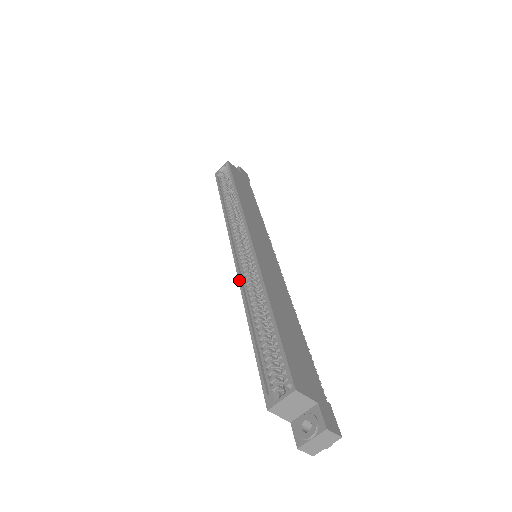
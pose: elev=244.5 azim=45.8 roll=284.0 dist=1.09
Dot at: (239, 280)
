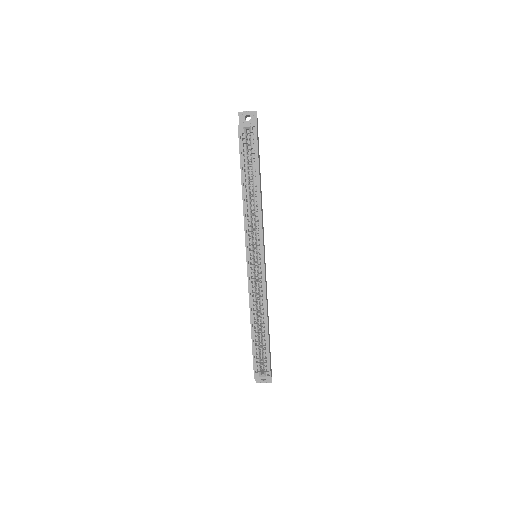
Dot at: (249, 290)
